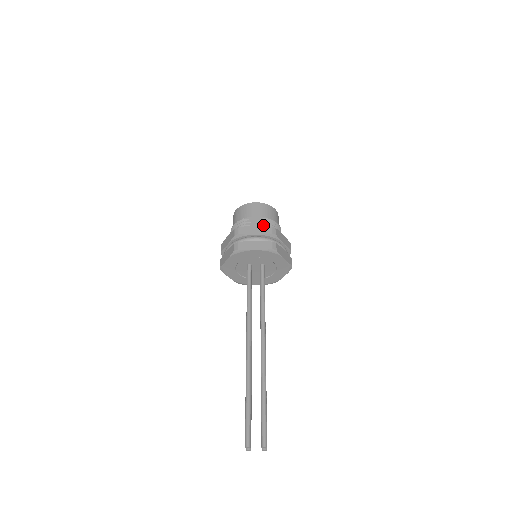
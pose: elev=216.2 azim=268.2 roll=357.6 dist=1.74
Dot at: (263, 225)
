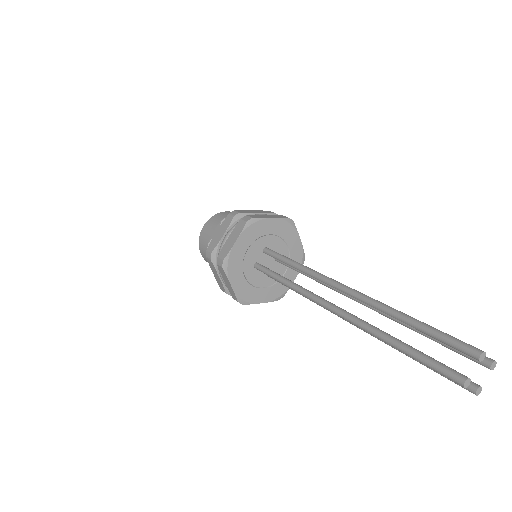
Dot at: occluded
